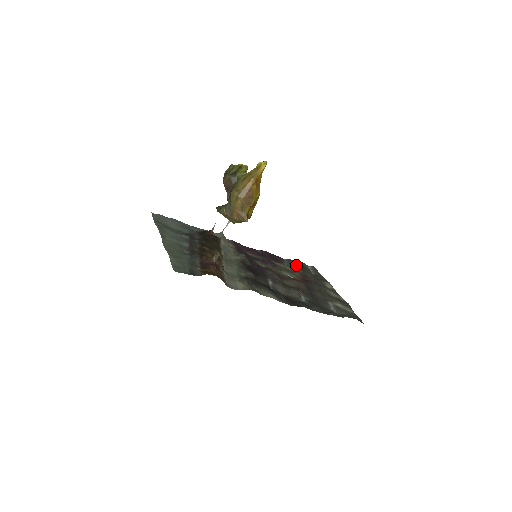
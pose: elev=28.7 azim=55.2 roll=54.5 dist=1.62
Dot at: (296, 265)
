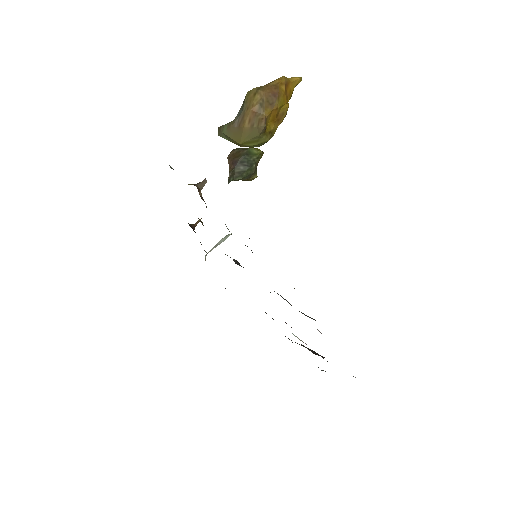
Dot at: occluded
